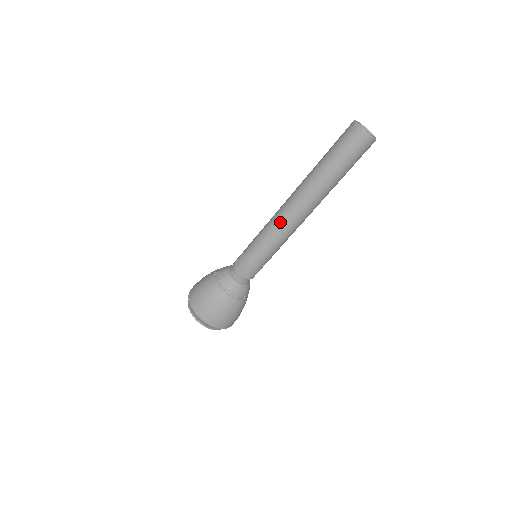
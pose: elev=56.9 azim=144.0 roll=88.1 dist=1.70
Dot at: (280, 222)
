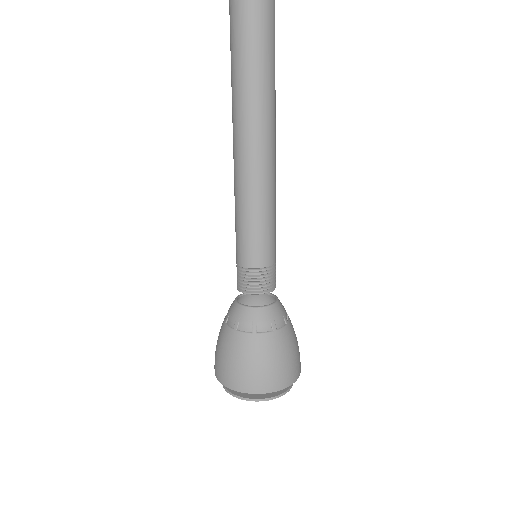
Dot at: (234, 179)
